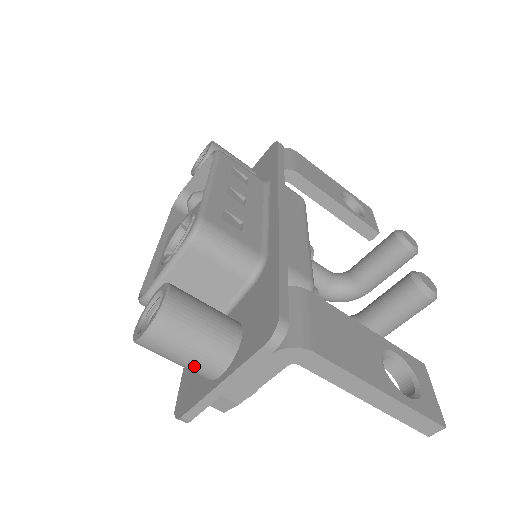
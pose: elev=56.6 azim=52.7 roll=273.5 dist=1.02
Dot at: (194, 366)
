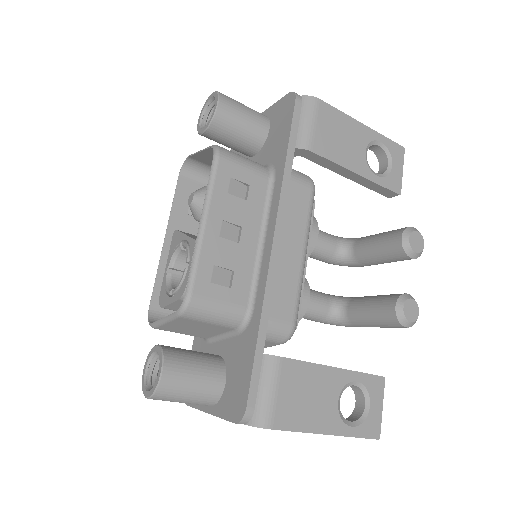
Dot at: occluded
